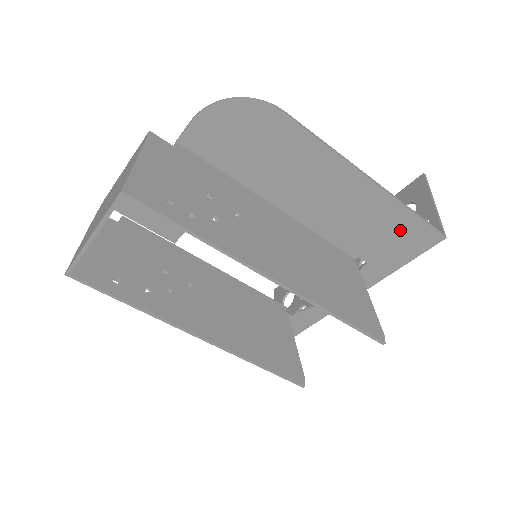
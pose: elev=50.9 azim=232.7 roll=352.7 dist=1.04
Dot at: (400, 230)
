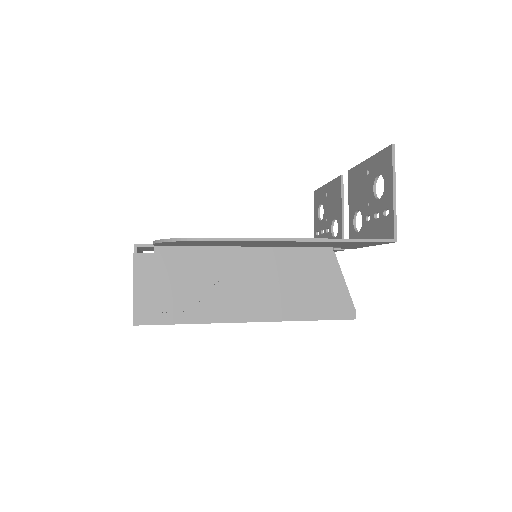
Dot at: (353, 243)
